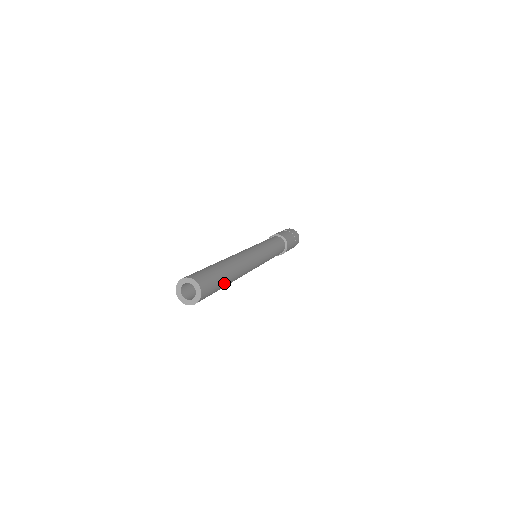
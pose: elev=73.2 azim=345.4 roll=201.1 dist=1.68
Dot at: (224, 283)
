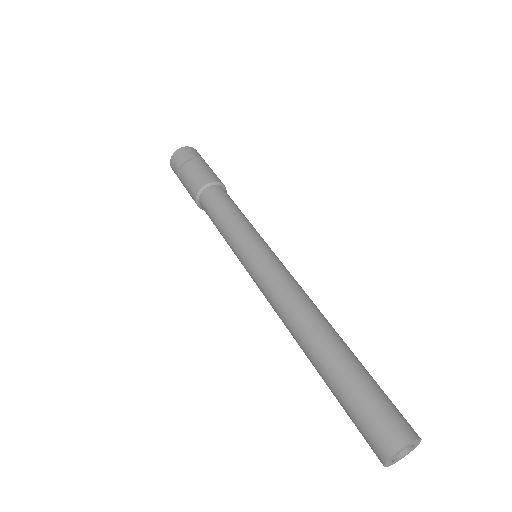
Dot at: occluded
